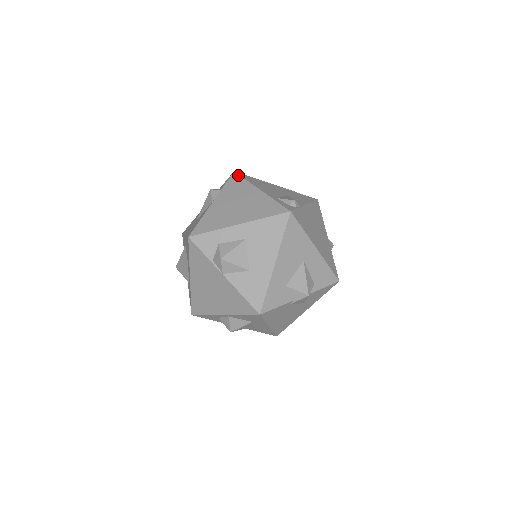
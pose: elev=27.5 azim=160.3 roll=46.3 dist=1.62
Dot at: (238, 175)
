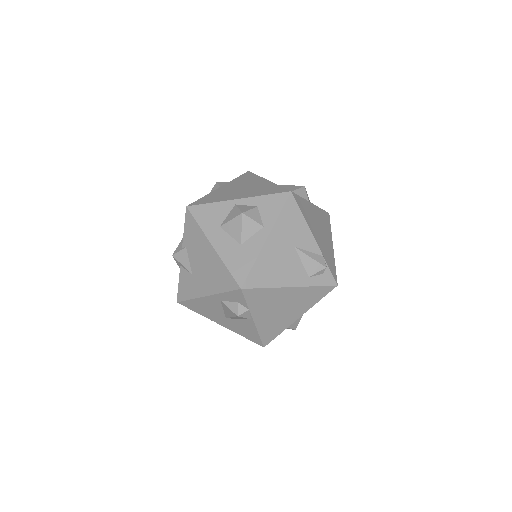
Dot at: (252, 290)
